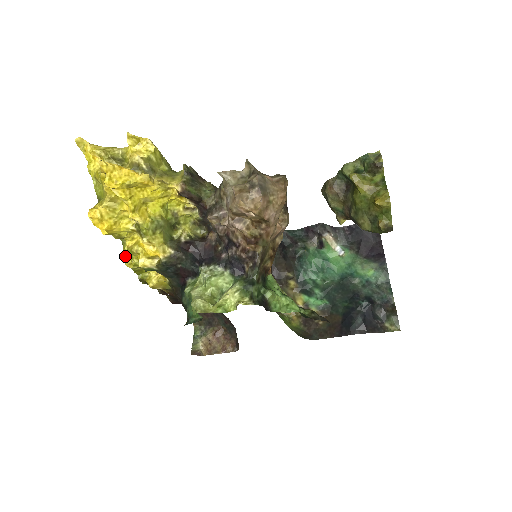
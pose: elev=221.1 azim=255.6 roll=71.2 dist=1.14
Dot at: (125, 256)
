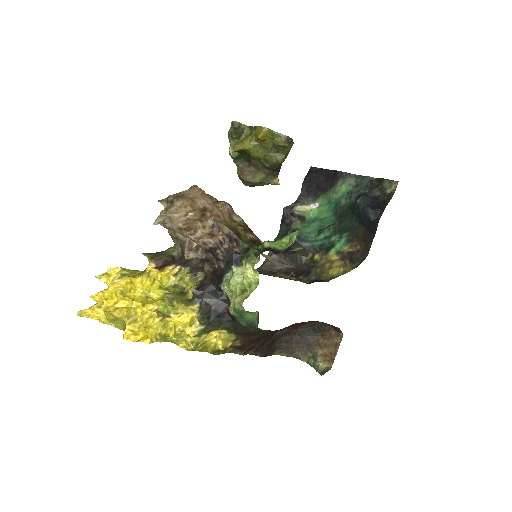
Dot at: (182, 347)
